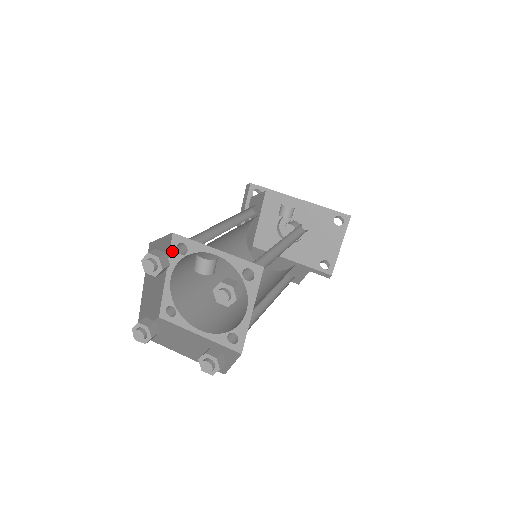
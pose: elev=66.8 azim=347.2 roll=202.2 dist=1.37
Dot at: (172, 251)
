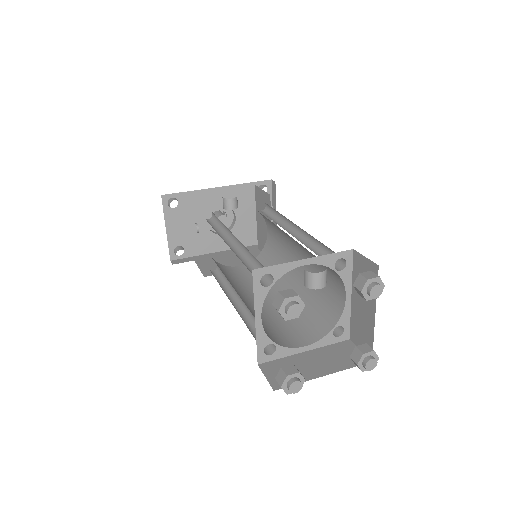
Dot at: (256, 289)
